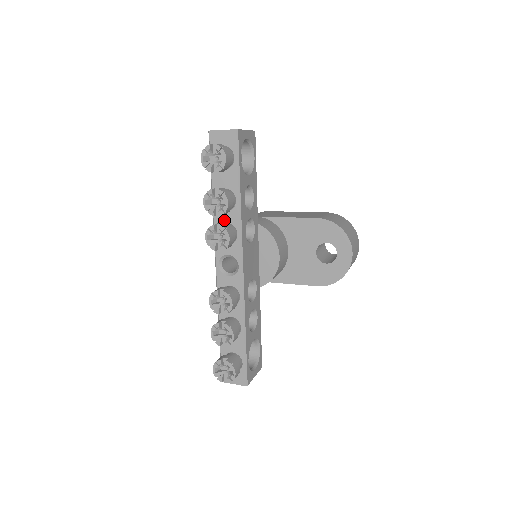
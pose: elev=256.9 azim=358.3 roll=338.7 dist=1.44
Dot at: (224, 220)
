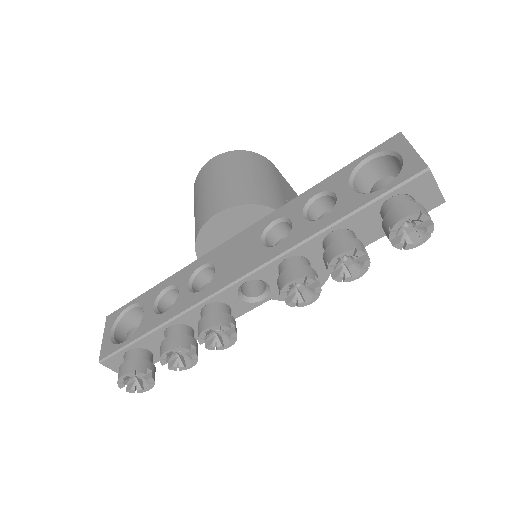
Dot at: (311, 256)
